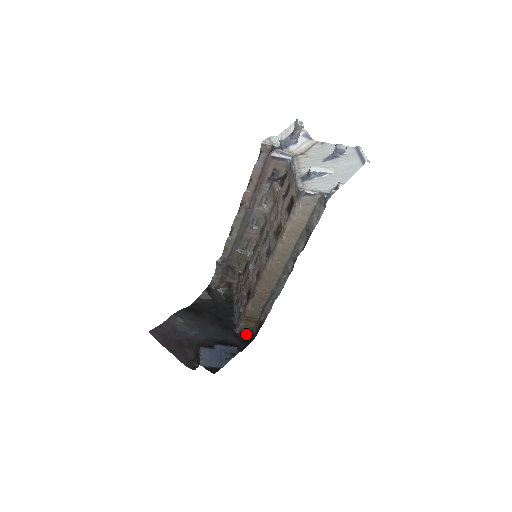
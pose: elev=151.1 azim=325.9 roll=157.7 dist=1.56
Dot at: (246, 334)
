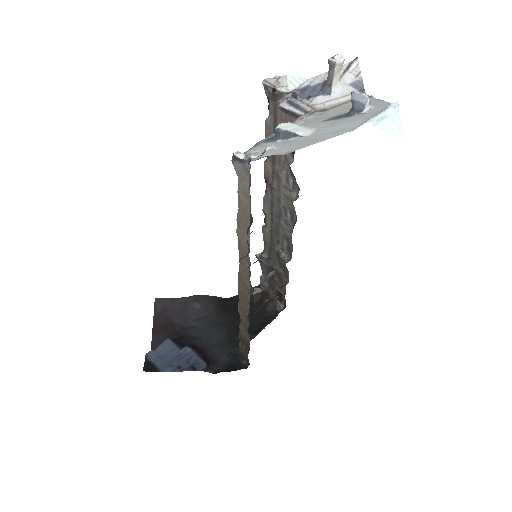
Dot at: (247, 361)
